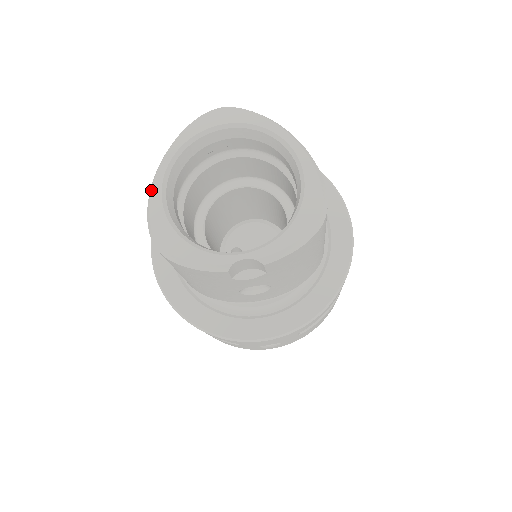
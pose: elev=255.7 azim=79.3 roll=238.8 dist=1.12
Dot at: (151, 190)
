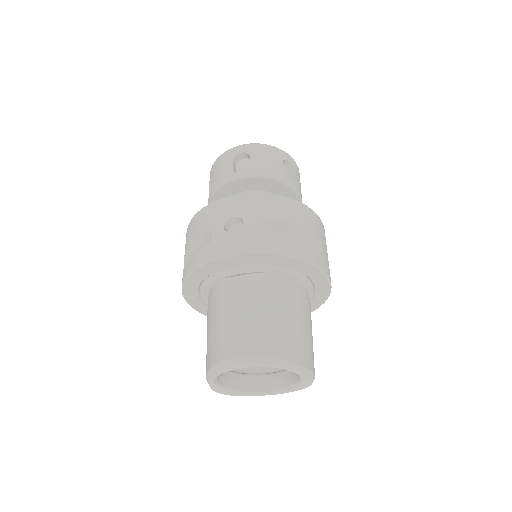
Dot at: (209, 385)
